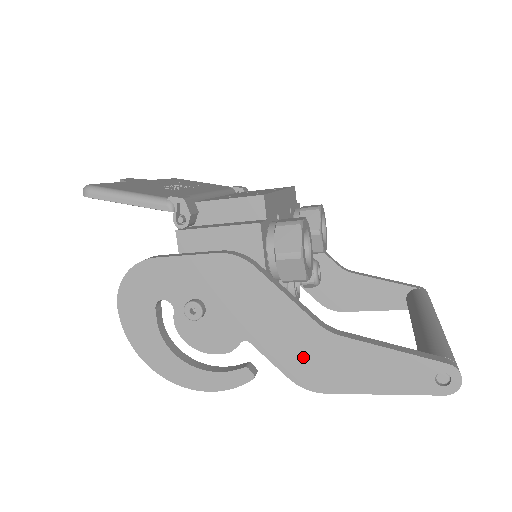
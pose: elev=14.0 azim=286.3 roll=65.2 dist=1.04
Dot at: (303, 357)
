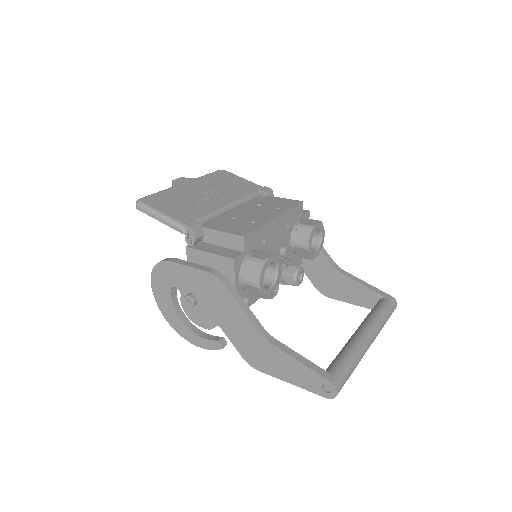
Dot at: (250, 347)
